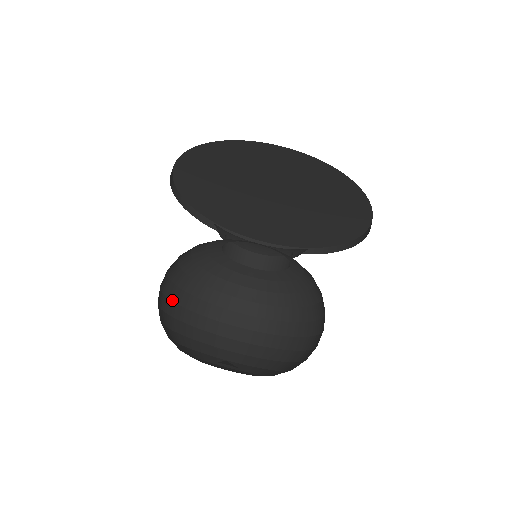
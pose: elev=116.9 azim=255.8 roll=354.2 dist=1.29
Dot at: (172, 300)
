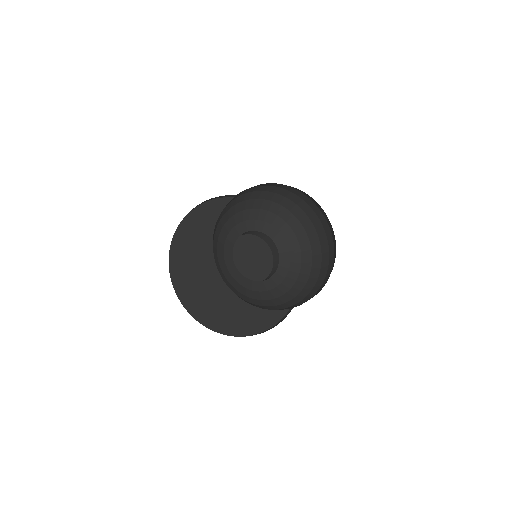
Dot at: occluded
